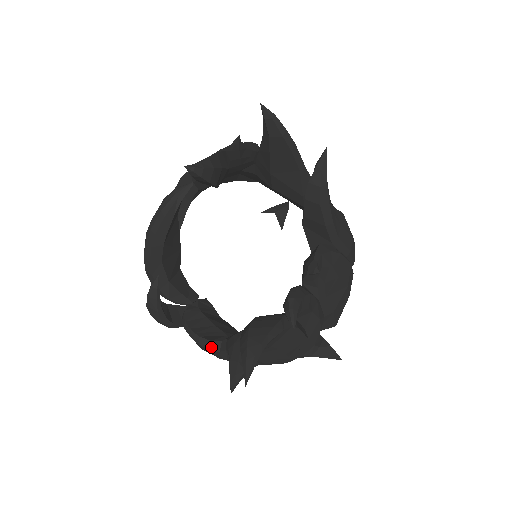
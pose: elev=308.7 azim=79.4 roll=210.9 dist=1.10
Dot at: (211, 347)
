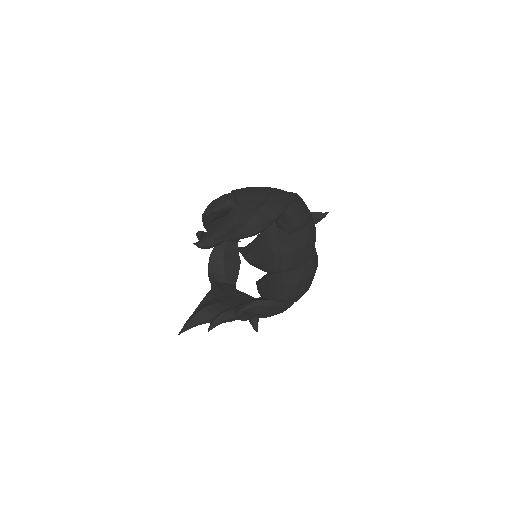
Dot at: (210, 280)
